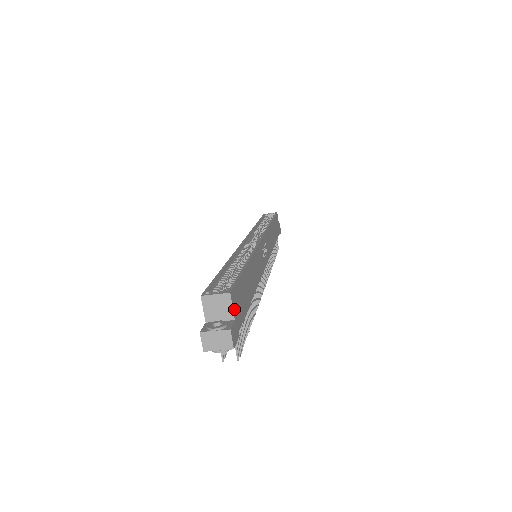
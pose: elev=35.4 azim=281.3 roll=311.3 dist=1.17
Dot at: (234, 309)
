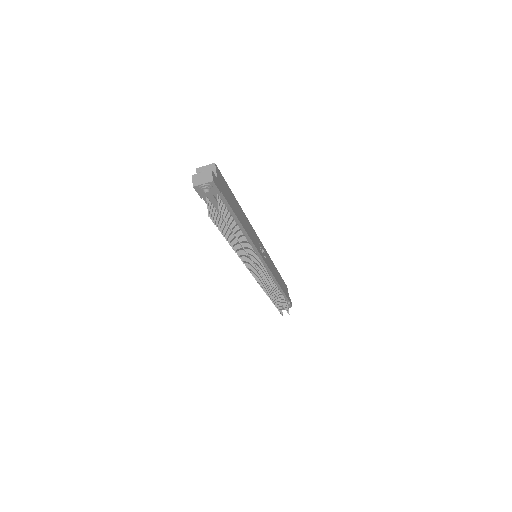
Dot at: (218, 175)
